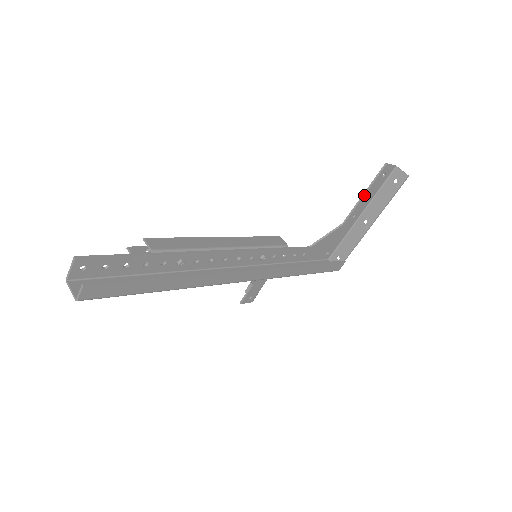
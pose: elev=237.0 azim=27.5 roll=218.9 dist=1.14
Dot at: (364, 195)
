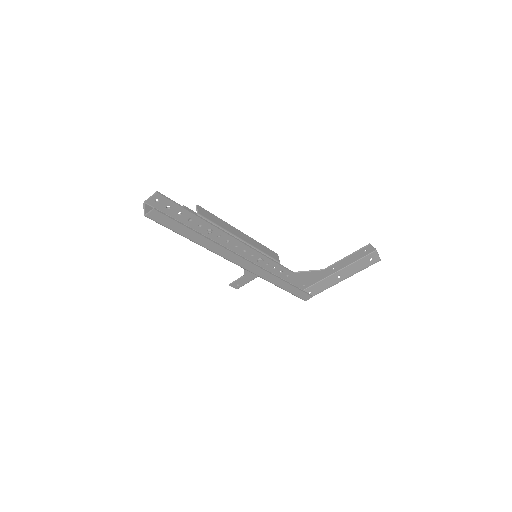
Dot at: (346, 257)
